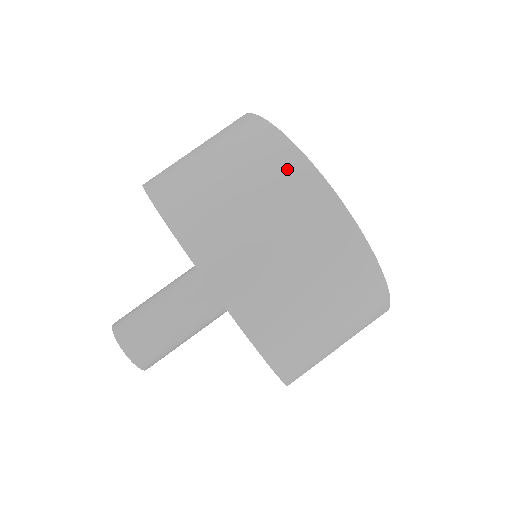
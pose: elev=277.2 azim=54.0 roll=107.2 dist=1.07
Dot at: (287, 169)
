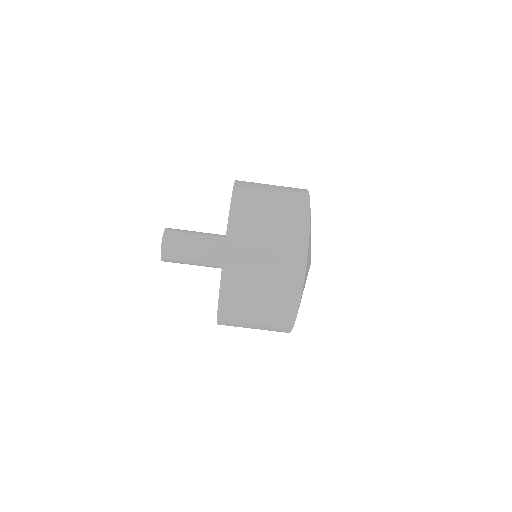
Dot at: (297, 237)
